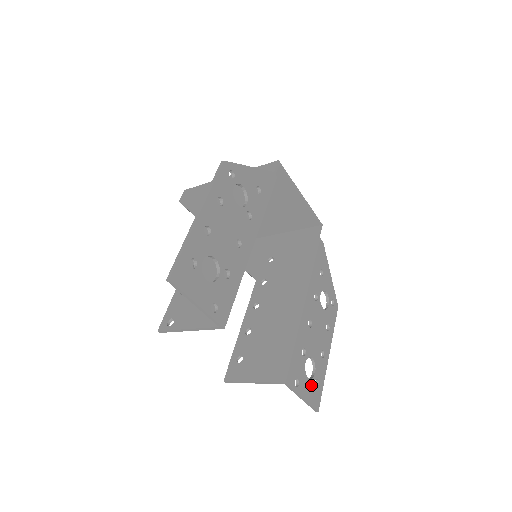
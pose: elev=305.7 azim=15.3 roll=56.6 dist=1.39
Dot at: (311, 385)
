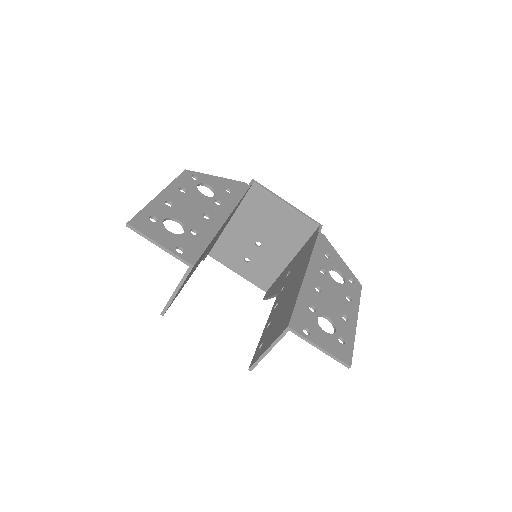
Dot at: (332, 339)
